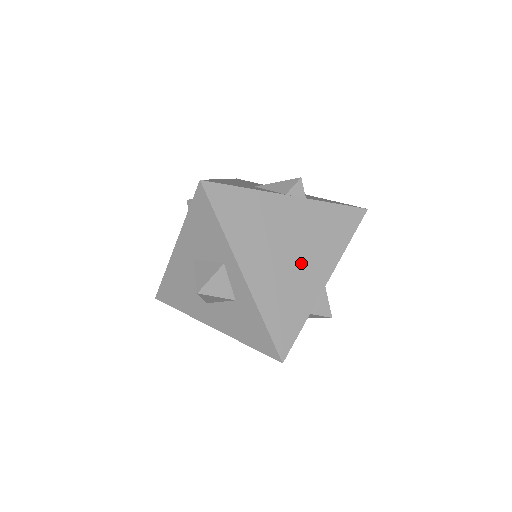
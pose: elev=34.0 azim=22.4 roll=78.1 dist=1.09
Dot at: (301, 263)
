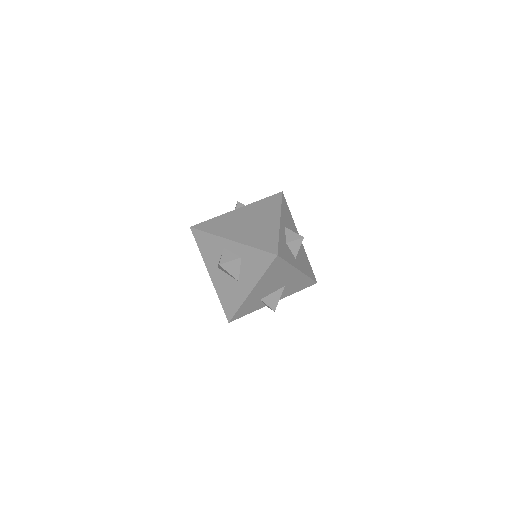
Dot at: (260, 223)
